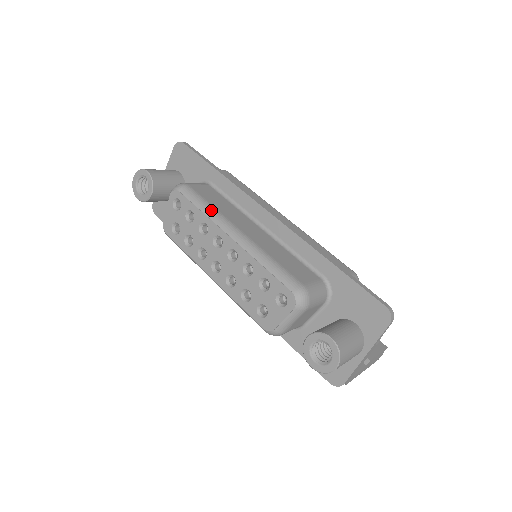
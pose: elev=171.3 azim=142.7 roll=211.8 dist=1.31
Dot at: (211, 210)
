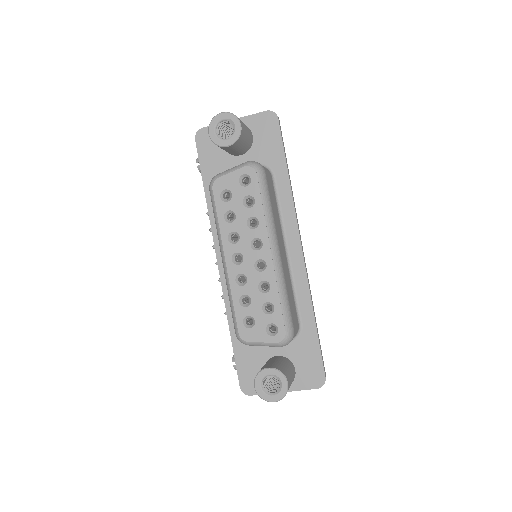
Dot at: (271, 214)
